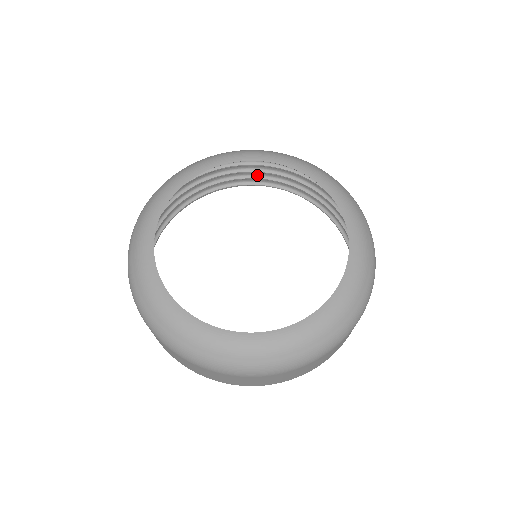
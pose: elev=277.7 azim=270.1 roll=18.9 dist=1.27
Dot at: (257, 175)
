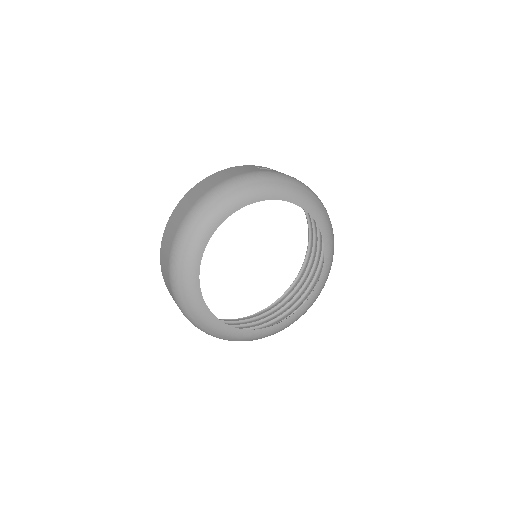
Dot at: occluded
